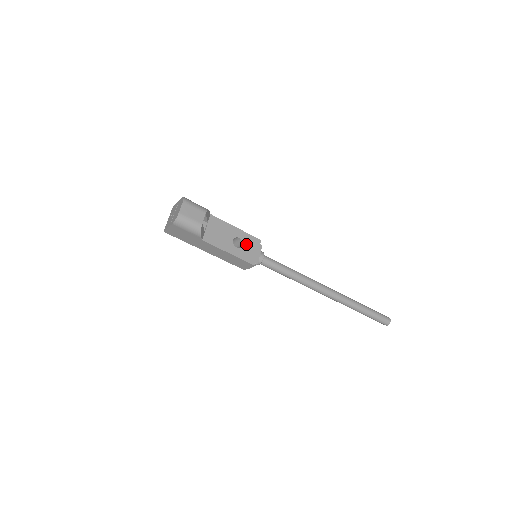
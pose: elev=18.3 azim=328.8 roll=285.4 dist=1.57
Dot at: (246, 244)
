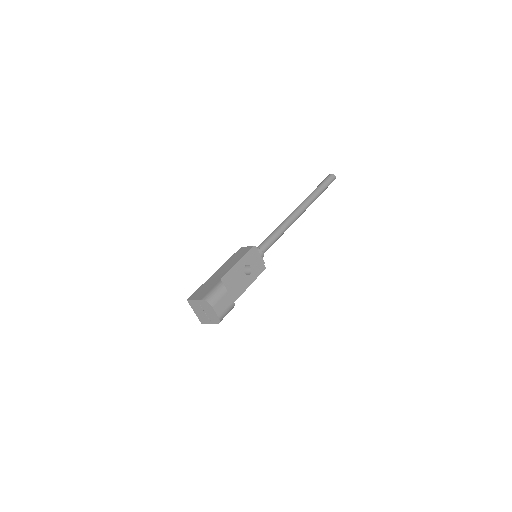
Dot at: (251, 263)
